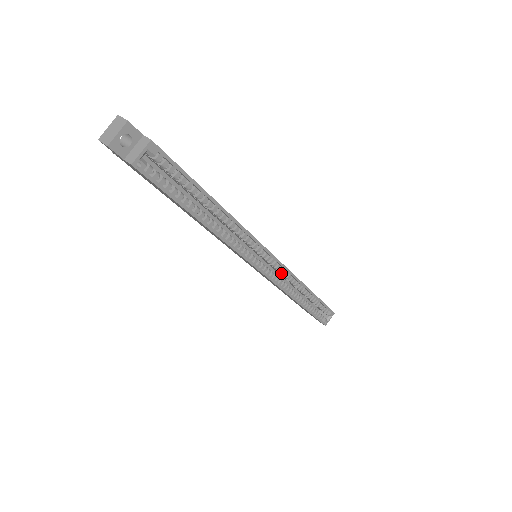
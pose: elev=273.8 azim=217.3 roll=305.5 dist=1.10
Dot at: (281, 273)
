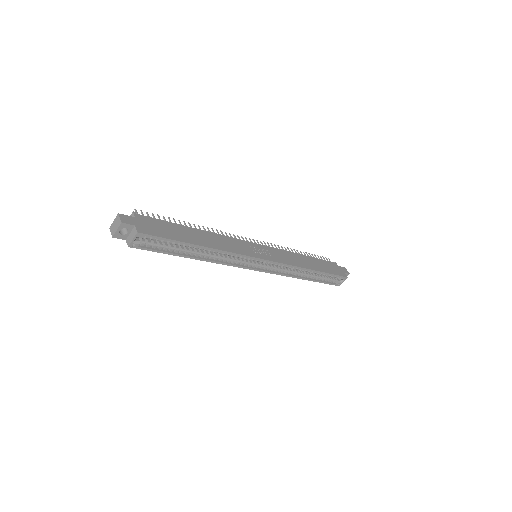
Dot at: occluded
